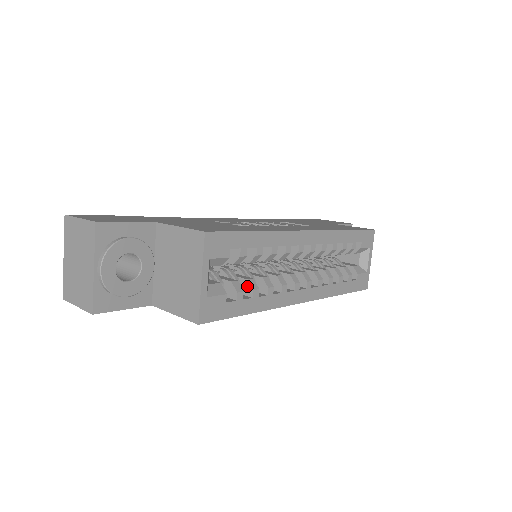
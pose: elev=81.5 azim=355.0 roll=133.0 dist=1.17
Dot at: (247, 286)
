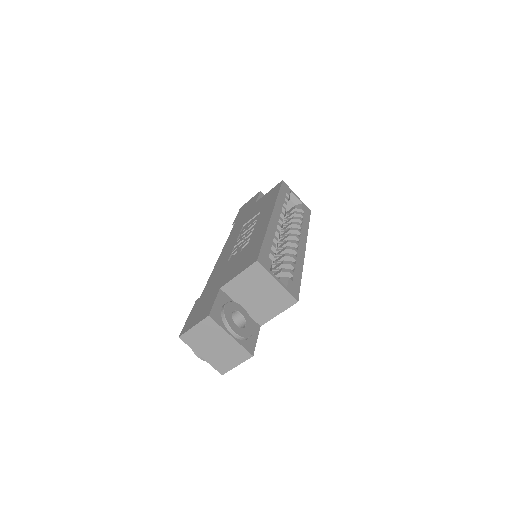
Dot at: (286, 267)
